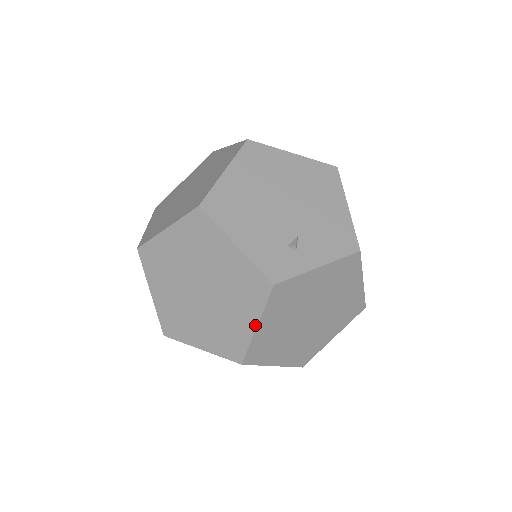
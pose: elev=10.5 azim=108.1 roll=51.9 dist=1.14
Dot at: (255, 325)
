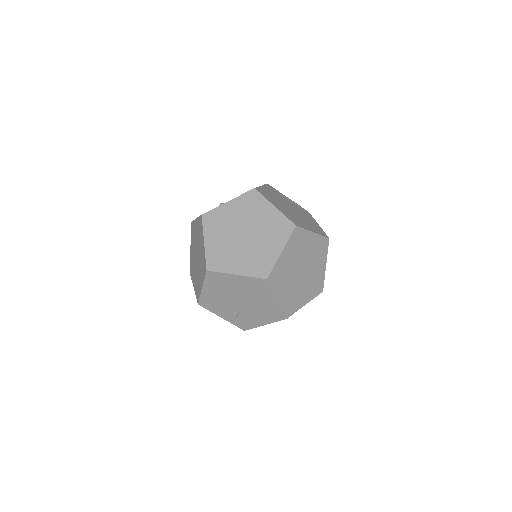
Dot at: (204, 242)
